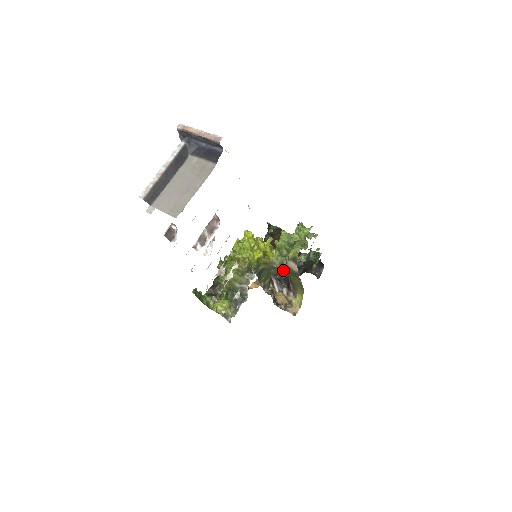
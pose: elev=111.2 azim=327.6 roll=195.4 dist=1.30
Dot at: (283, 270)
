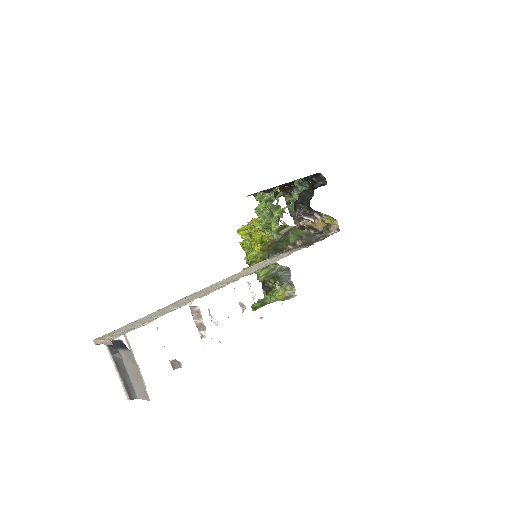
Dot at: (287, 232)
